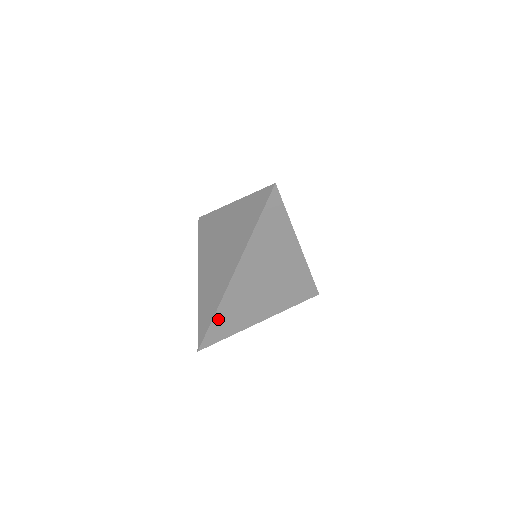
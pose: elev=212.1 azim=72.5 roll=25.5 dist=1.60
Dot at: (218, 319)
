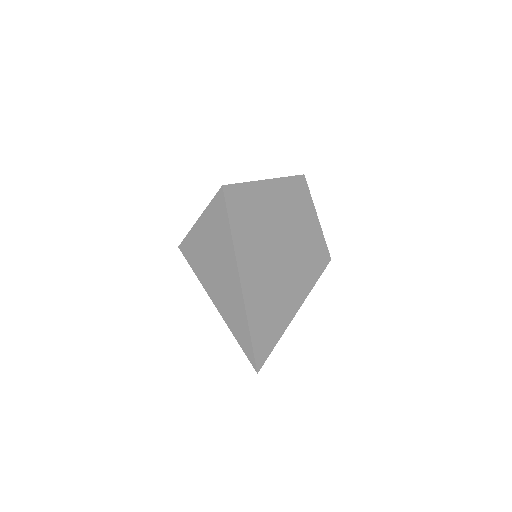
Dot at: occluded
